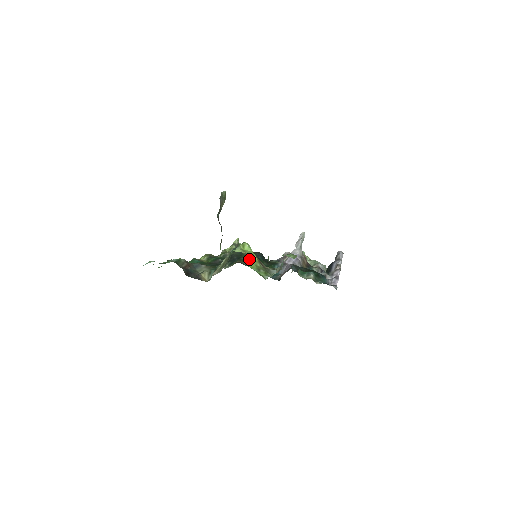
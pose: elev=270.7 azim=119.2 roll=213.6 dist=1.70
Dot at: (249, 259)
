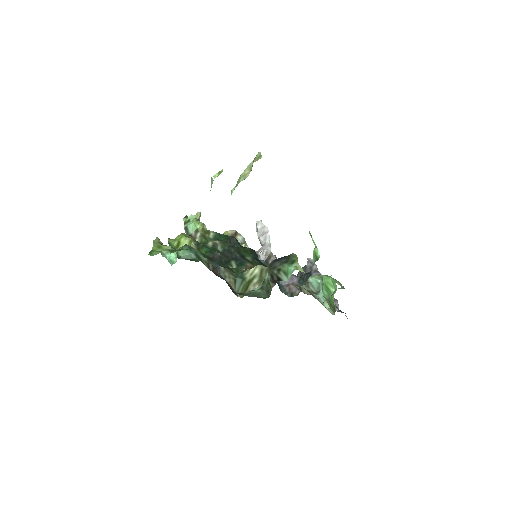
Dot at: occluded
